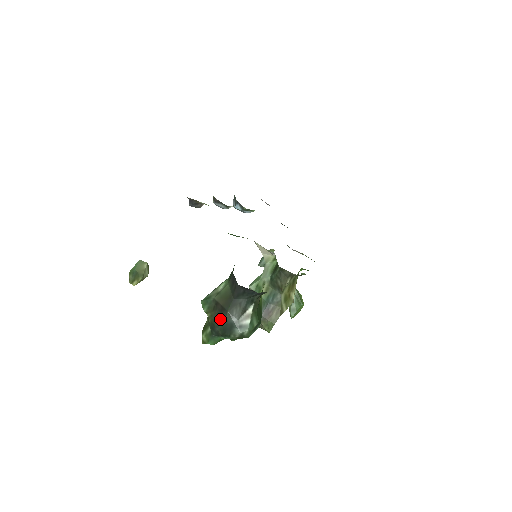
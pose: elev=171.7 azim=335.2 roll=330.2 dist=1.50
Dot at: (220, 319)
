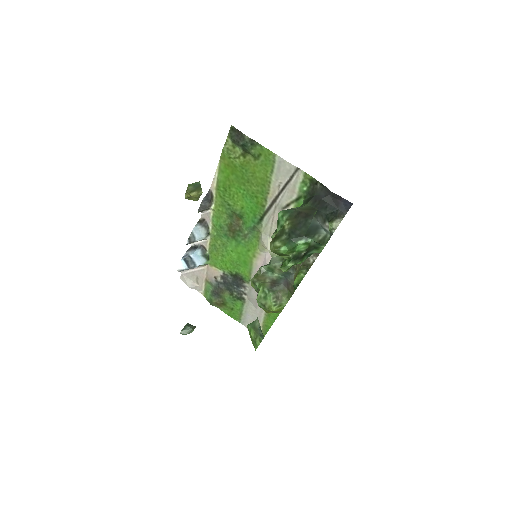
Dot at: (304, 223)
